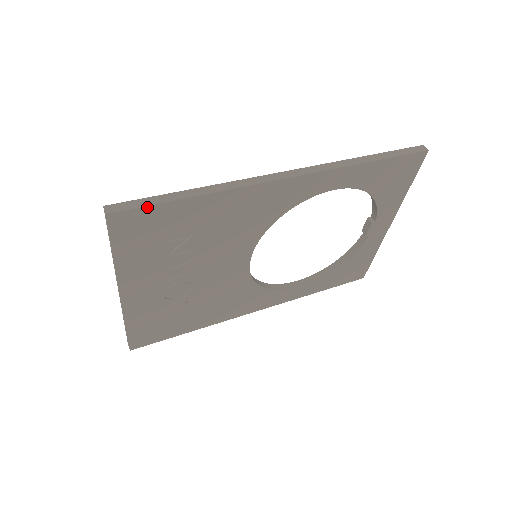
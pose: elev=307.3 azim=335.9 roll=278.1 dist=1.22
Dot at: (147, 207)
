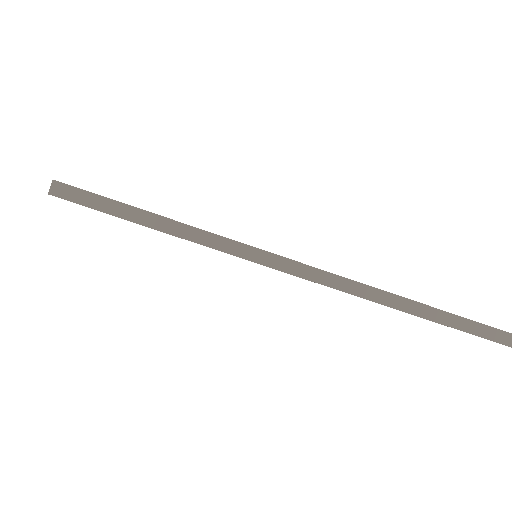
Dot at: (102, 211)
